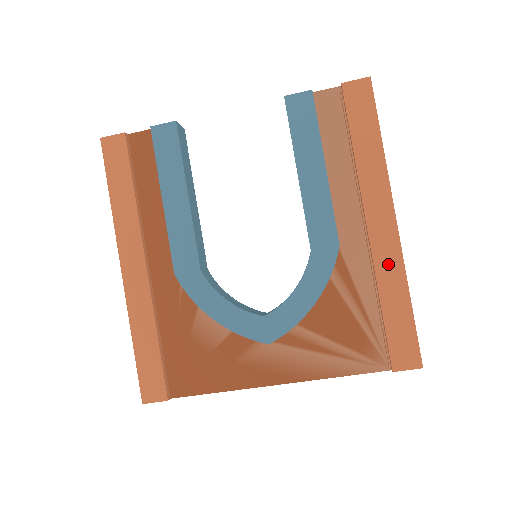
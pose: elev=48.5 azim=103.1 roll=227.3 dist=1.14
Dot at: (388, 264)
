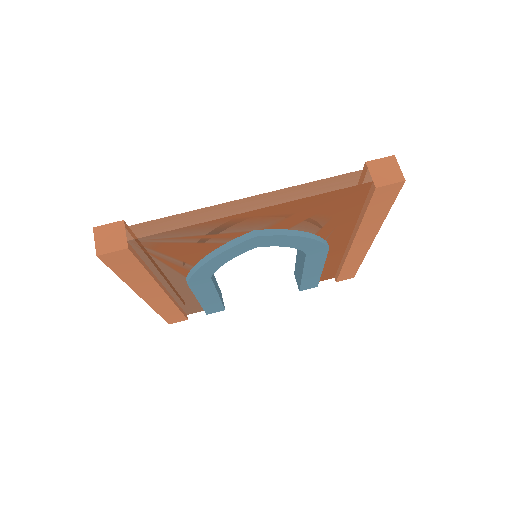
Dot at: occluded
